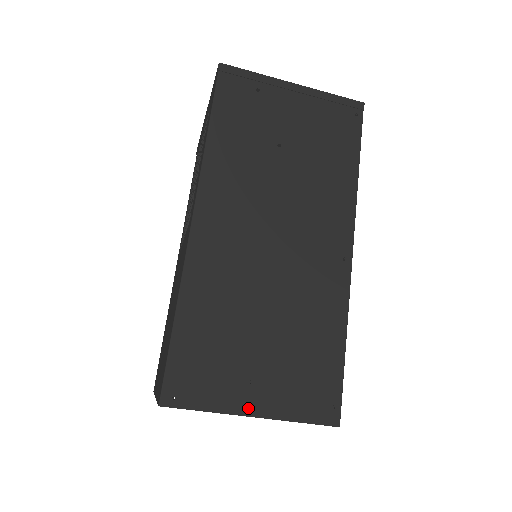
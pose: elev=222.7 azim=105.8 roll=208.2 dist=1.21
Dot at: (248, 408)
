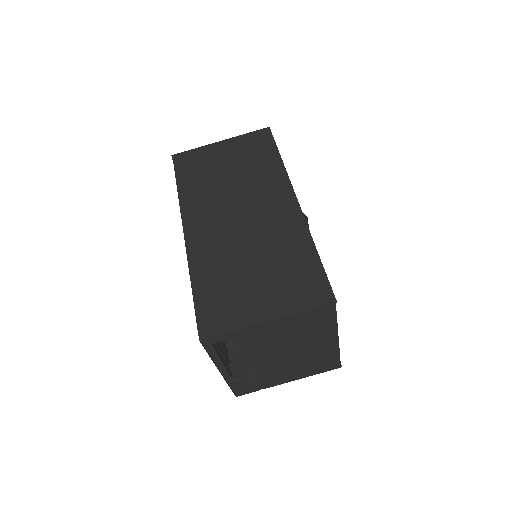
Dot at: (262, 317)
